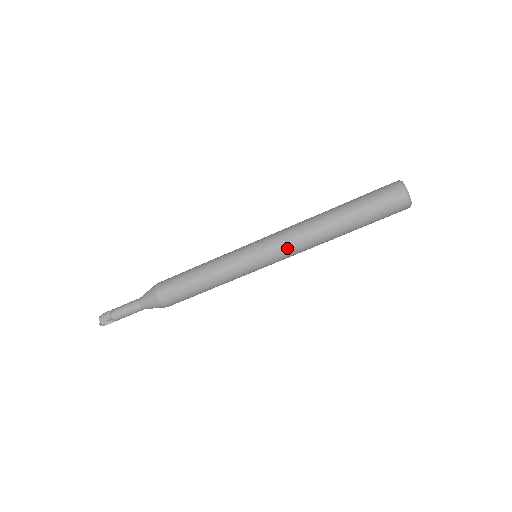
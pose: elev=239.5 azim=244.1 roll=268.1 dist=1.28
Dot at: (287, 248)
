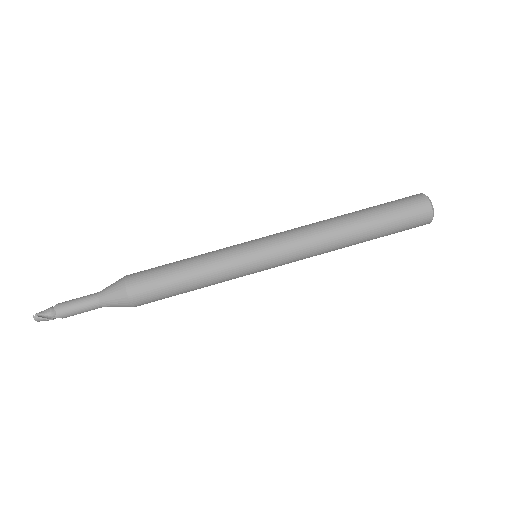
Dot at: (293, 235)
